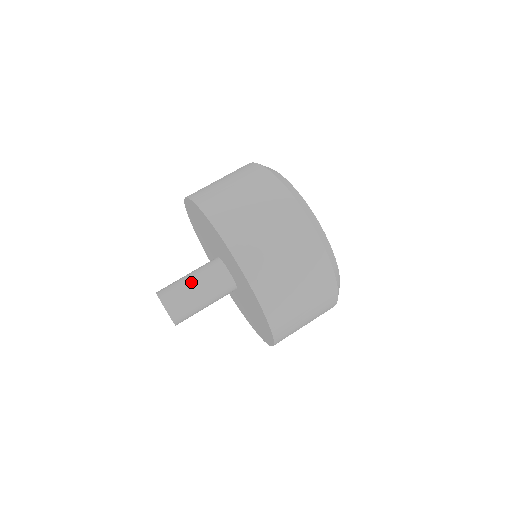
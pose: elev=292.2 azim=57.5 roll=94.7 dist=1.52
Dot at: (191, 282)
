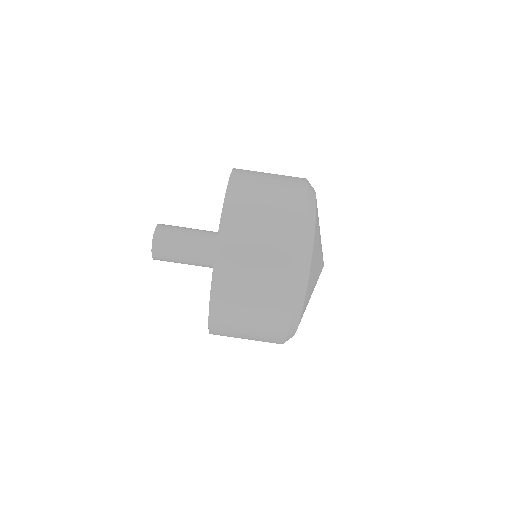
Dot at: (186, 243)
